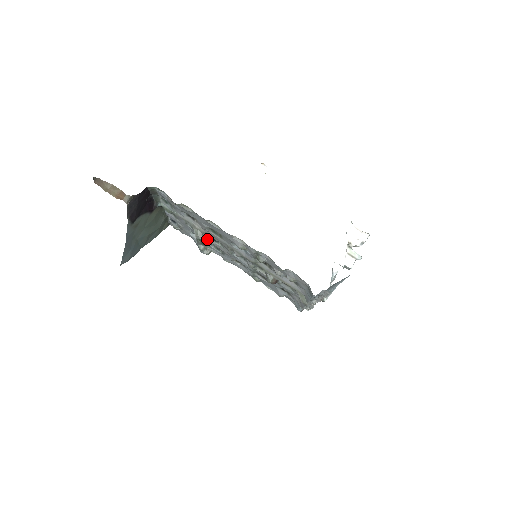
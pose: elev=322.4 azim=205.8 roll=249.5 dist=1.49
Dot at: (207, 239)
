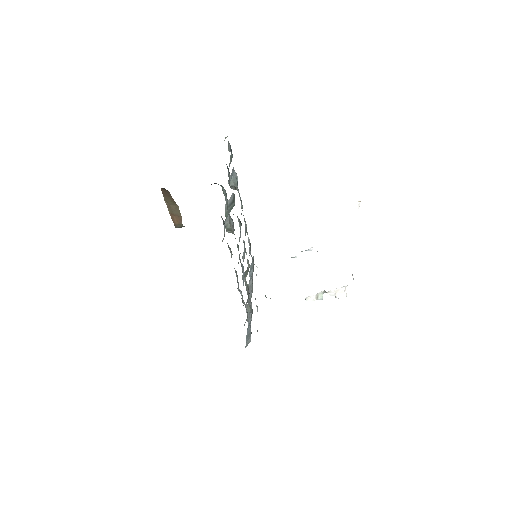
Dot at: occluded
